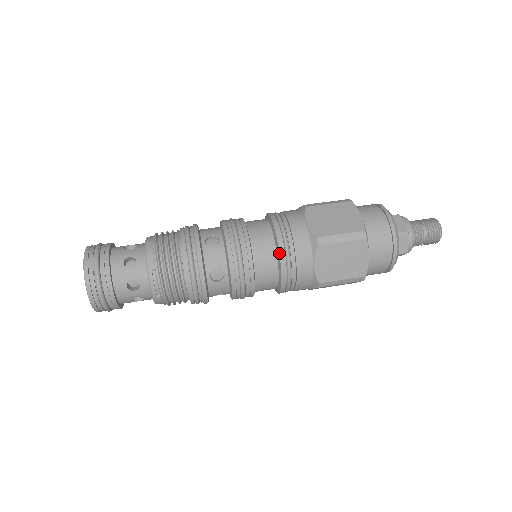
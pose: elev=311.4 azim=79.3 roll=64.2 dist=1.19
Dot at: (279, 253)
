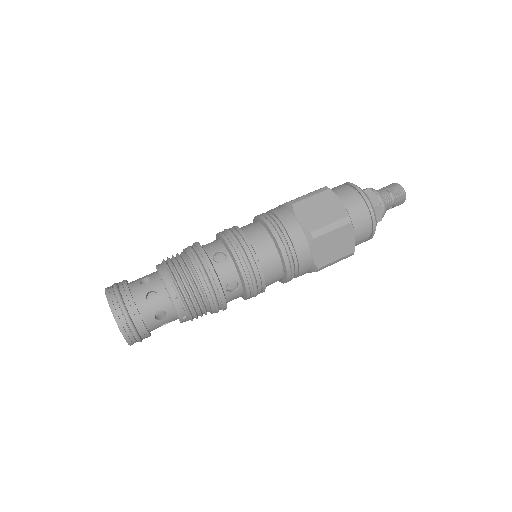
Dot at: (282, 254)
